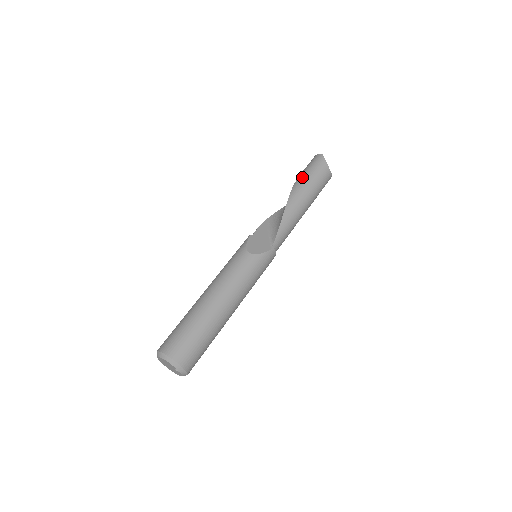
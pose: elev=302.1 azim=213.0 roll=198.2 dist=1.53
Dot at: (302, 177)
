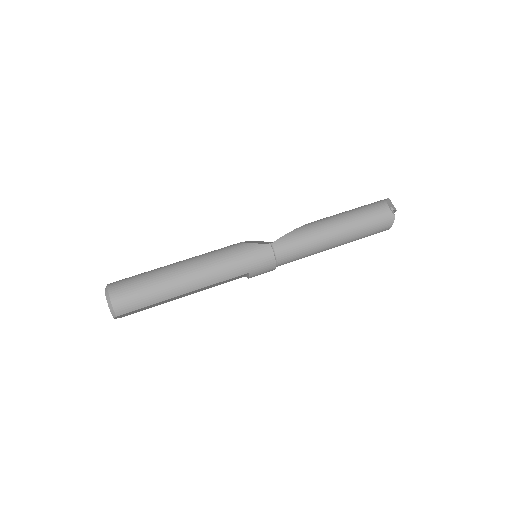
Dot at: occluded
